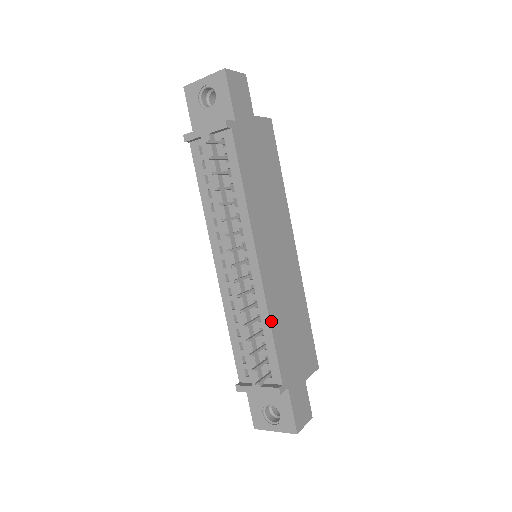
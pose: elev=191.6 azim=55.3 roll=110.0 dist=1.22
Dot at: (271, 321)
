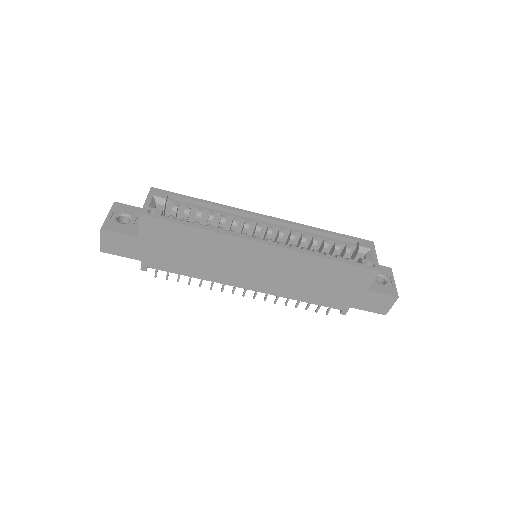
Dot at: (295, 299)
